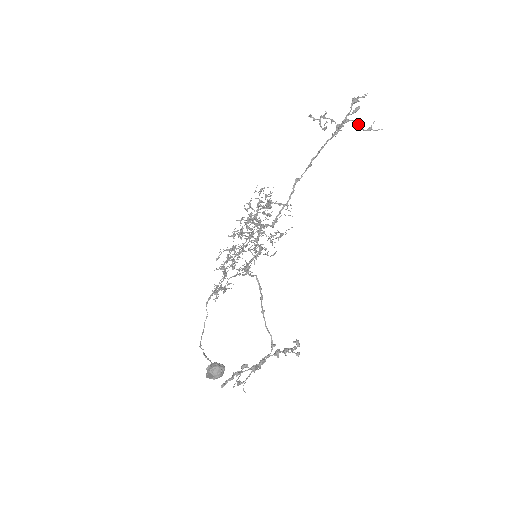
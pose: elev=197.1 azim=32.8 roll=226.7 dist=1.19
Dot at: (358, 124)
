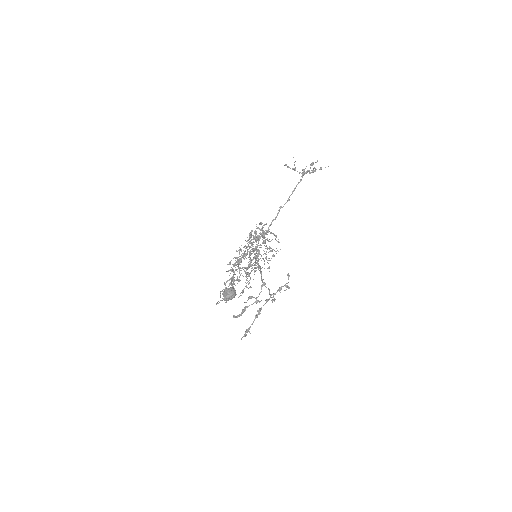
Dot at: (314, 168)
